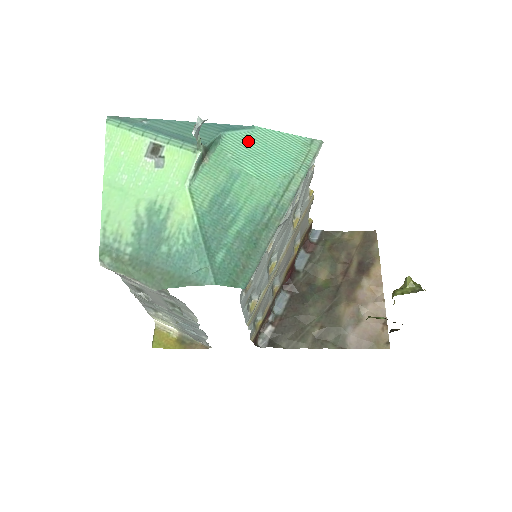
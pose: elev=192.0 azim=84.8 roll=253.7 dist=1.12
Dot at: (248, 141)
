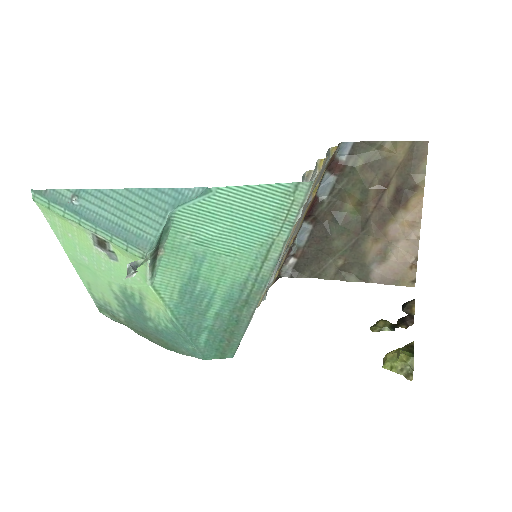
Dot at: (206, 212)
